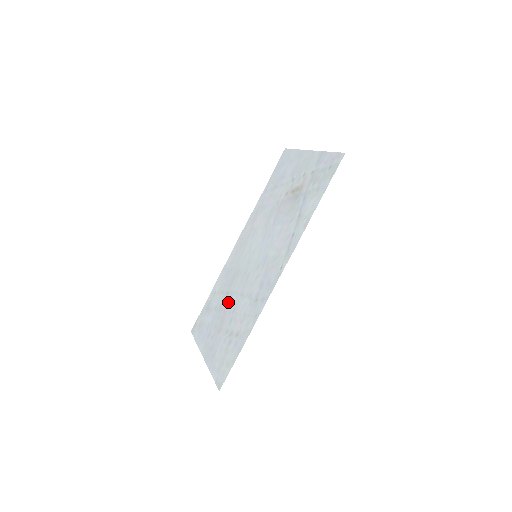
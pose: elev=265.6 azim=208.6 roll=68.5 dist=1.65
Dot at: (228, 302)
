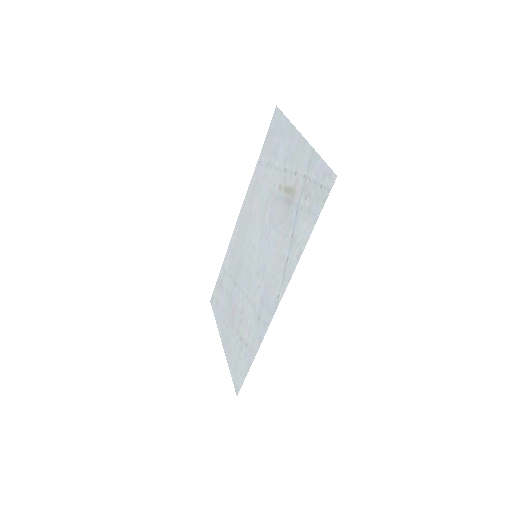
Dot at: (236, 296)
